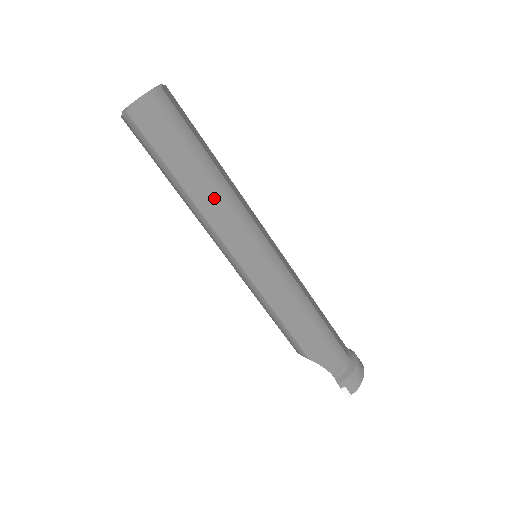
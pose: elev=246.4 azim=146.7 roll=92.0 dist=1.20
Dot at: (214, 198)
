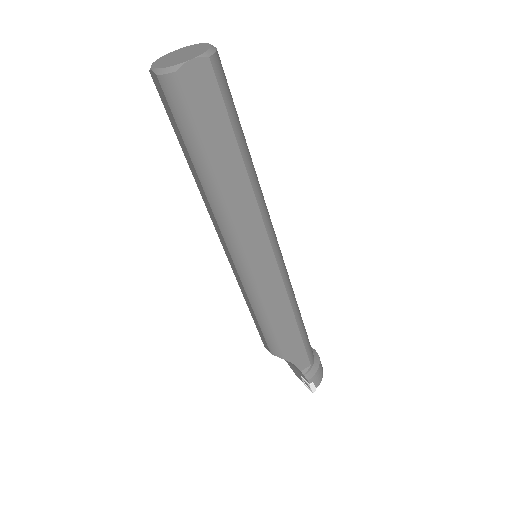
Dot at: (247, 192)
